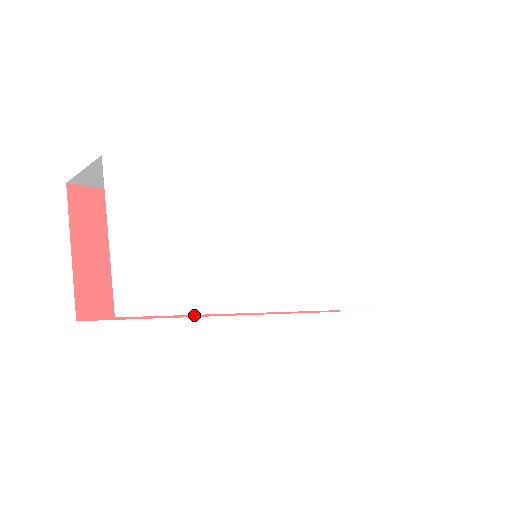
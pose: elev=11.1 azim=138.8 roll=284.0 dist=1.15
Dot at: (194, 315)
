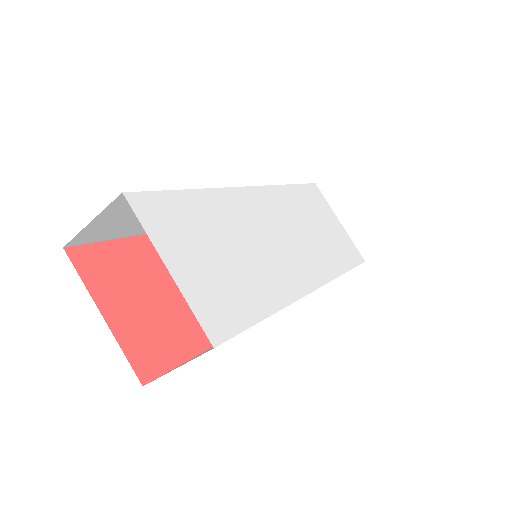
Dot at: occluded
